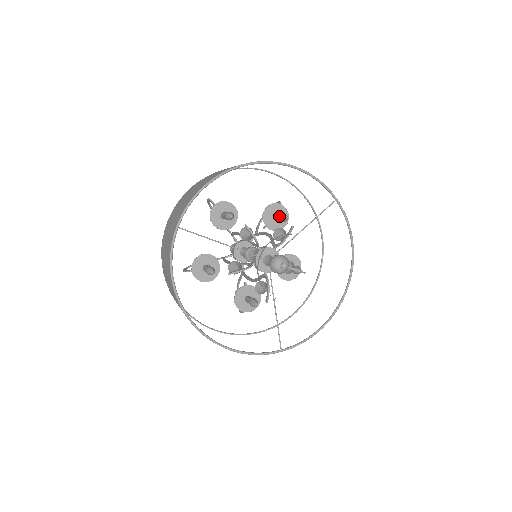
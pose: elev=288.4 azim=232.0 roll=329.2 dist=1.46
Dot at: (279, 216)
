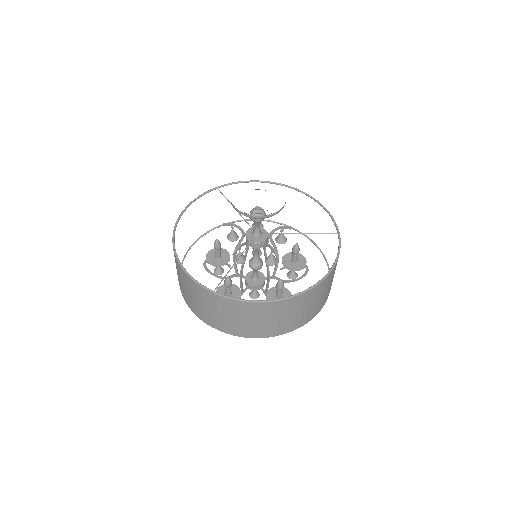
Dot at: occluded
